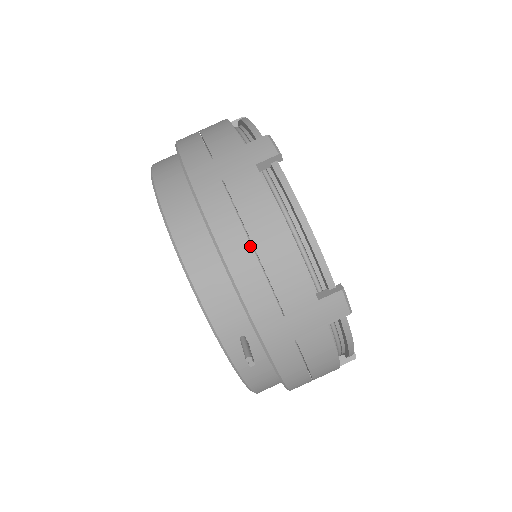
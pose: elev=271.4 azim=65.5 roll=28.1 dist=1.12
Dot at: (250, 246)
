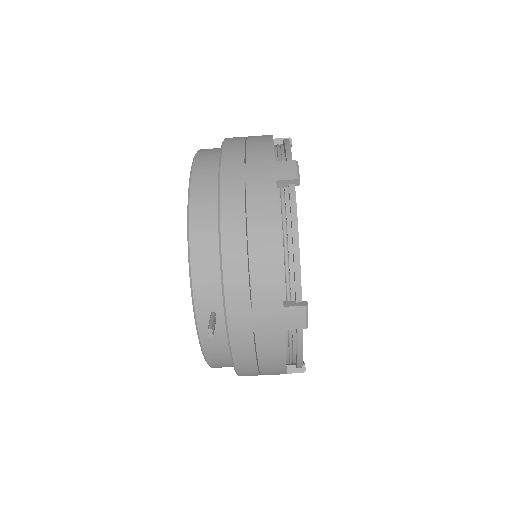
Dot at: (245, 243)
